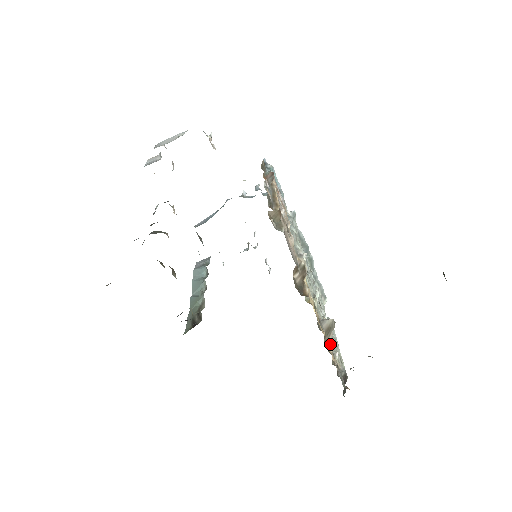
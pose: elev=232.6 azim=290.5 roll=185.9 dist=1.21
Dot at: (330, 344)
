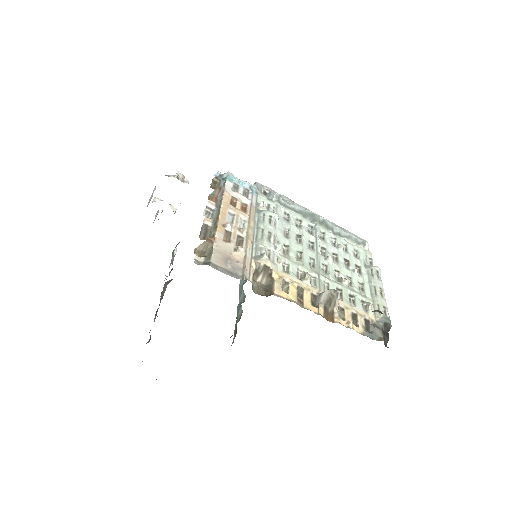
Dot at: (354, 303)
